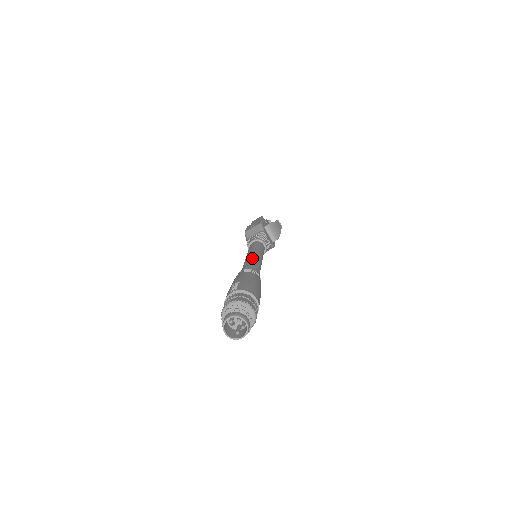
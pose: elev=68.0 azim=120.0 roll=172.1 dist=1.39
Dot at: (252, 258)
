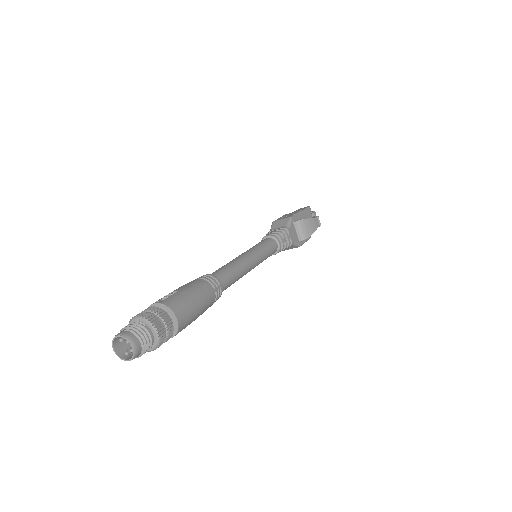
Dot at: (237, 260)
